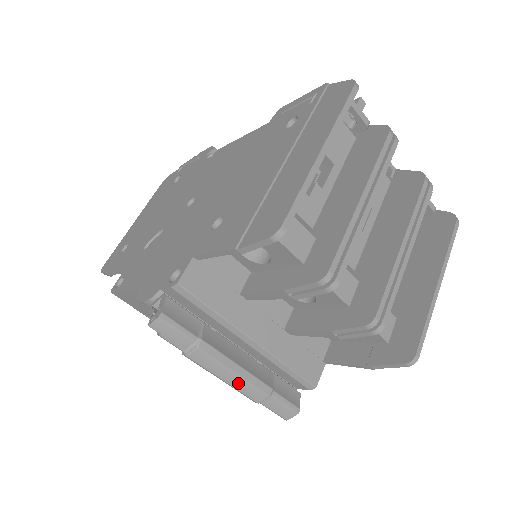
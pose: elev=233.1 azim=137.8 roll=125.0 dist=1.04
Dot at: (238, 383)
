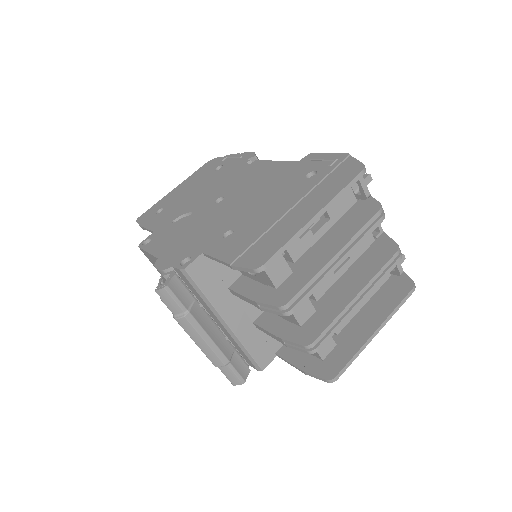
Dot at: (206, 349)
